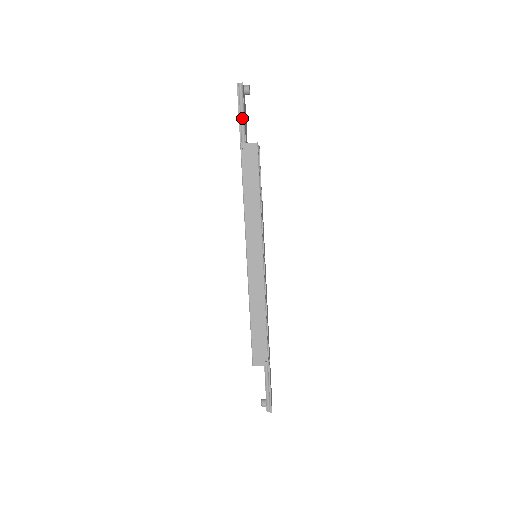
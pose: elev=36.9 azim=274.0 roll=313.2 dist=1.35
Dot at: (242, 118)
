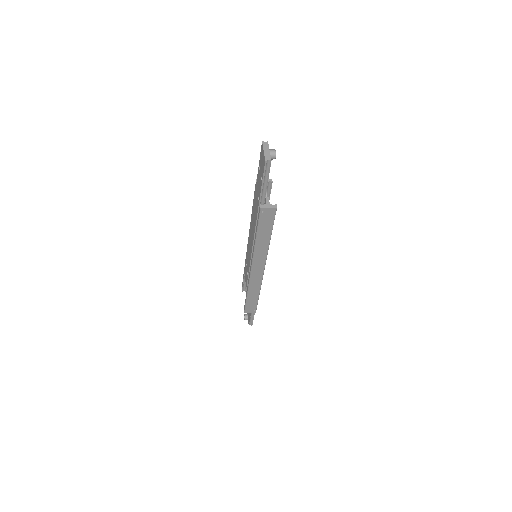
Dot at: (265, 185)
